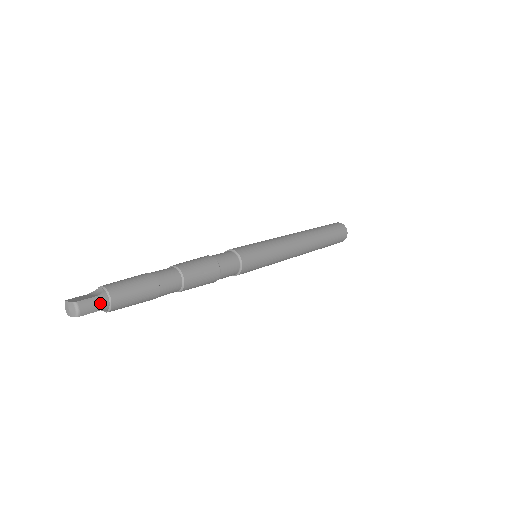
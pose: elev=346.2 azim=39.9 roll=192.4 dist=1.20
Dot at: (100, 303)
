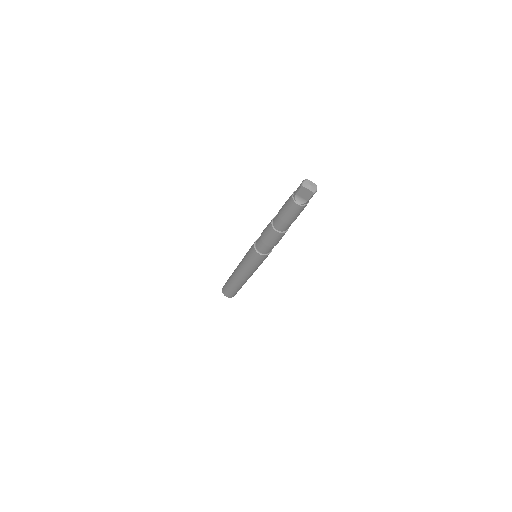
Dot at: occluded
